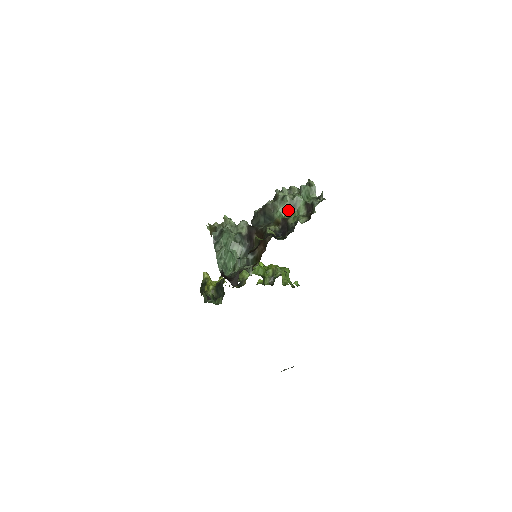
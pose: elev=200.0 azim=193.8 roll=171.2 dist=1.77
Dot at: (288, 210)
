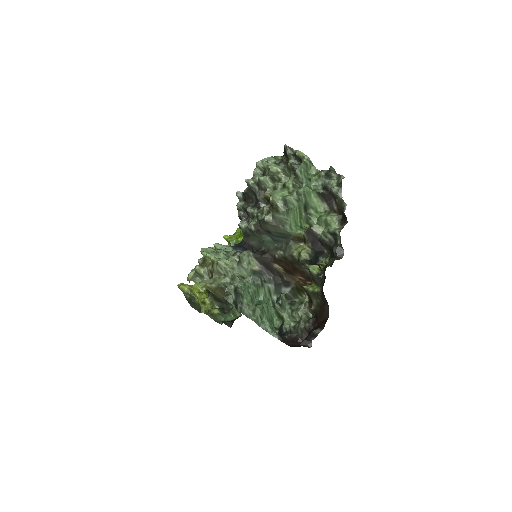
Dot at: (301, 215)
